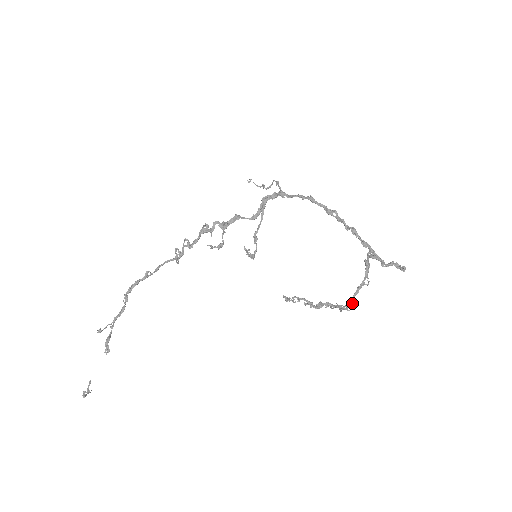
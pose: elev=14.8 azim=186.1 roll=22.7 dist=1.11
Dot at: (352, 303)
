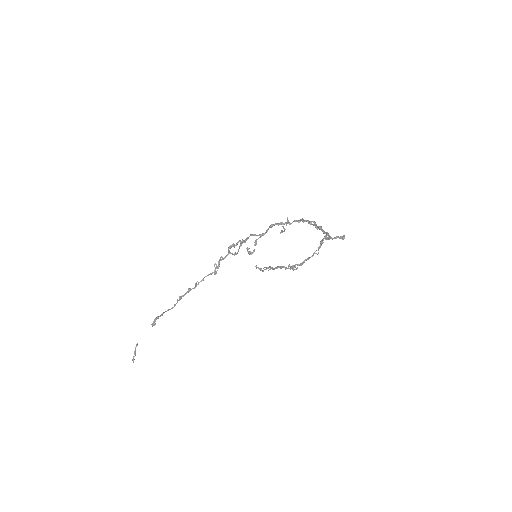
Dot at: (300, 264)
